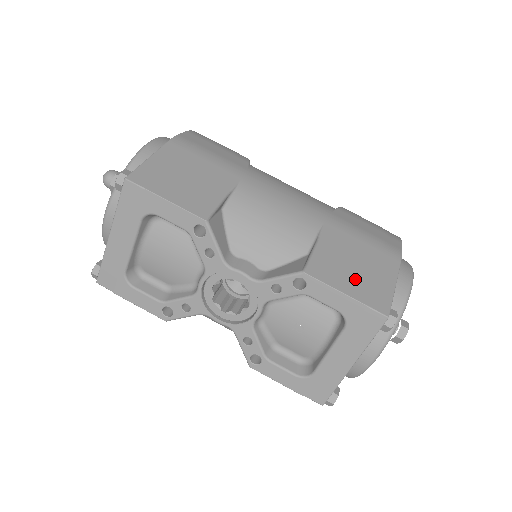
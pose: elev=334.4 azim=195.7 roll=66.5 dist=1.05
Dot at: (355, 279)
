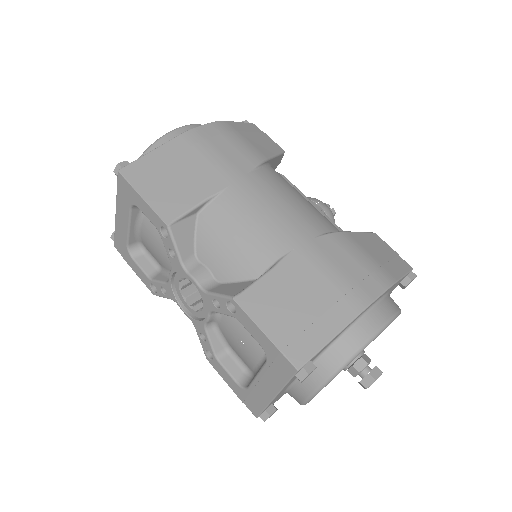
Dot at: (286, 320)
